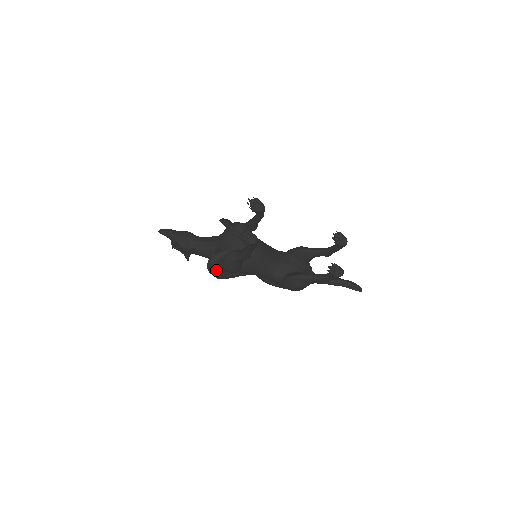
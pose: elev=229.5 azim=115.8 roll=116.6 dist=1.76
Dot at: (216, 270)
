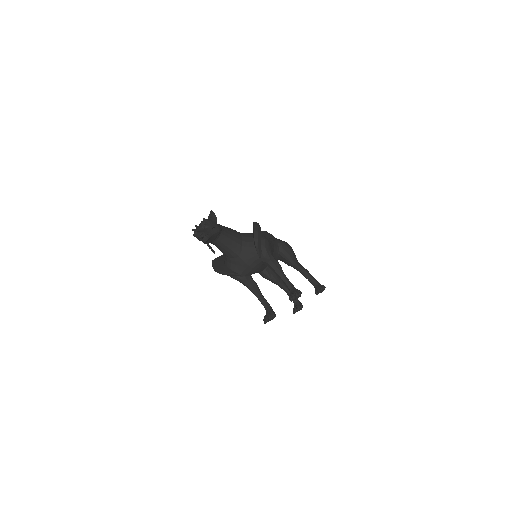
Dot at: occluded
